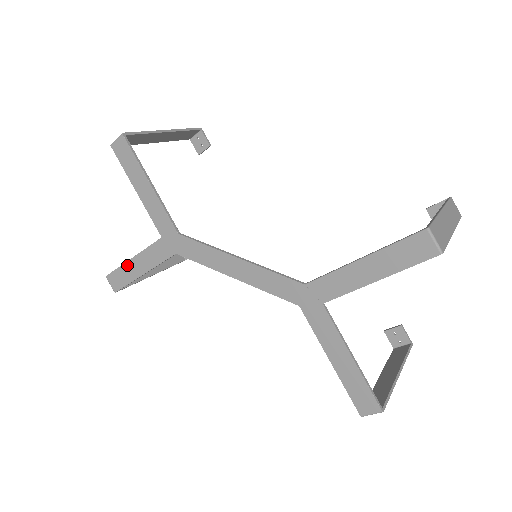
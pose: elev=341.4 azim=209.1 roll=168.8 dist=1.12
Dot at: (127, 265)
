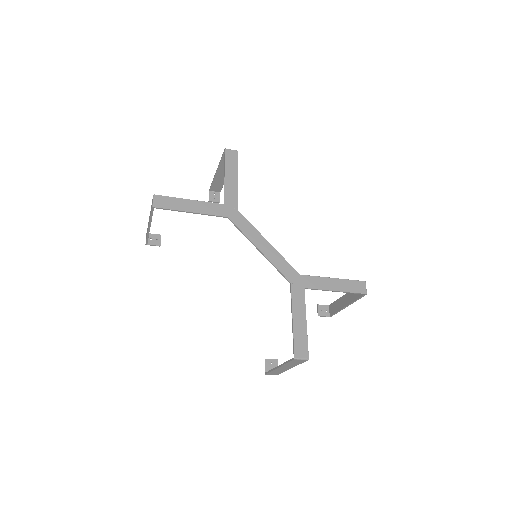
Dot at: (182, 200)
